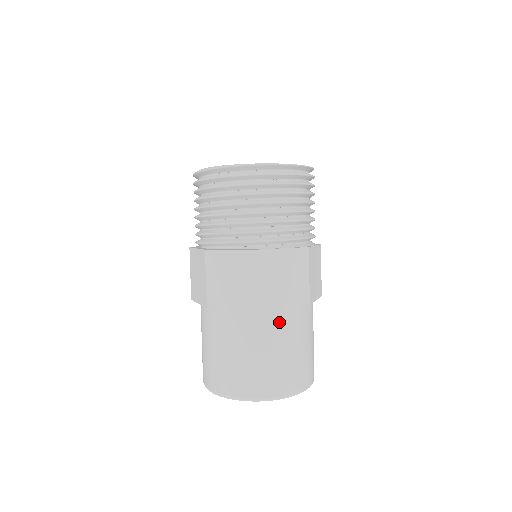
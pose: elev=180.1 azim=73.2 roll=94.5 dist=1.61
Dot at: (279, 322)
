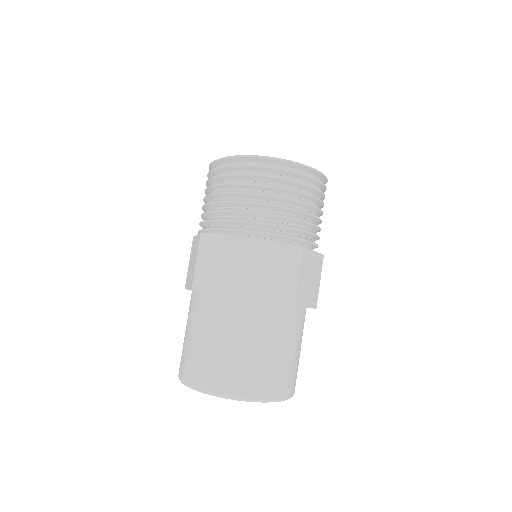
Dot at: (298, 321)
